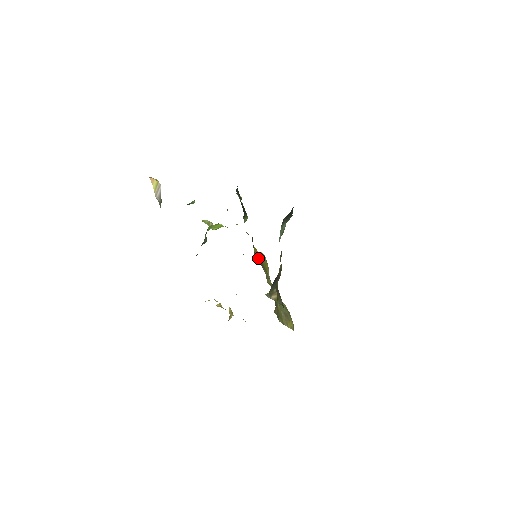
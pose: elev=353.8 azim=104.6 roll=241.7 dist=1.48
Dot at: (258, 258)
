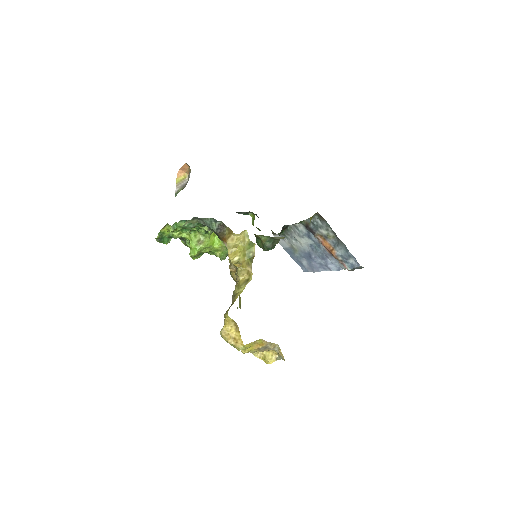
Dot at: occluded
